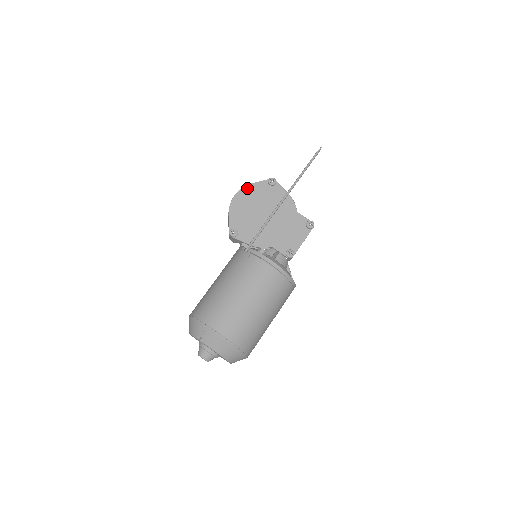
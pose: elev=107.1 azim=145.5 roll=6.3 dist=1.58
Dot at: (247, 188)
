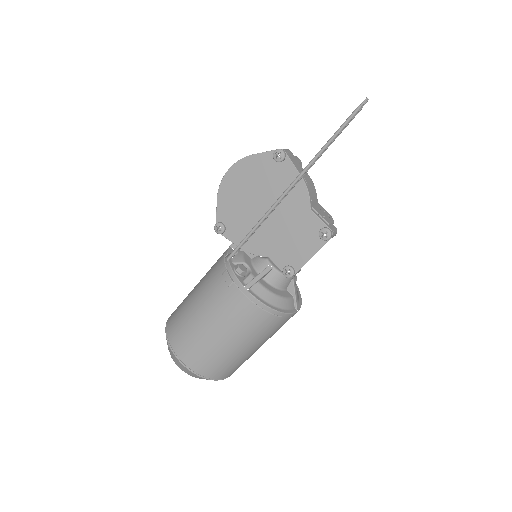
Dot at: (244, 162)
